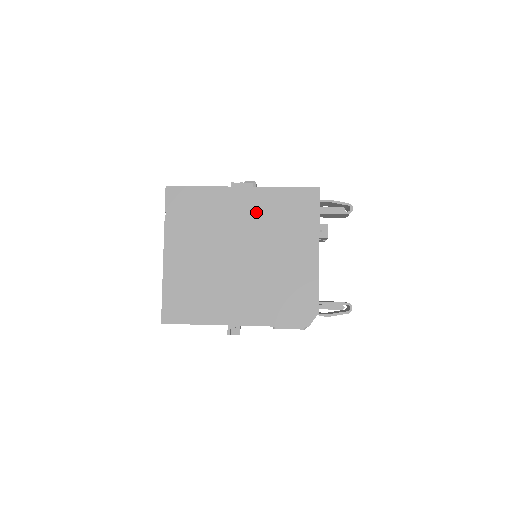
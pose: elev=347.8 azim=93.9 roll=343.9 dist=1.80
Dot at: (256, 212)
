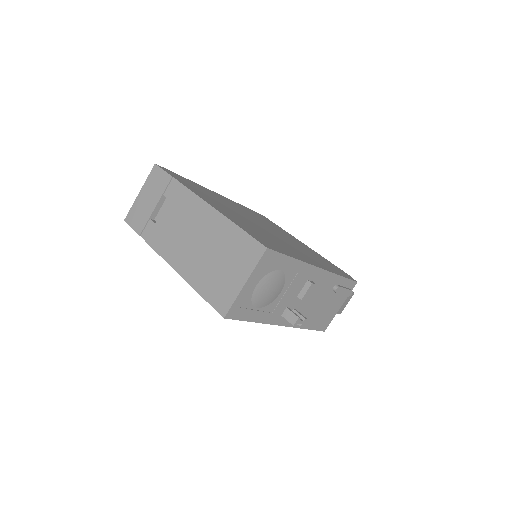
Dot at: (243, 209)
